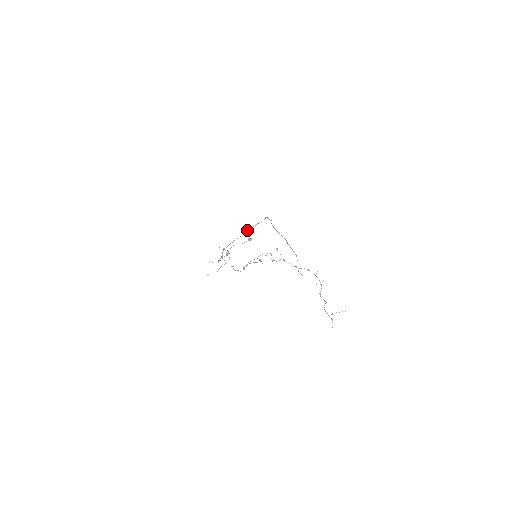
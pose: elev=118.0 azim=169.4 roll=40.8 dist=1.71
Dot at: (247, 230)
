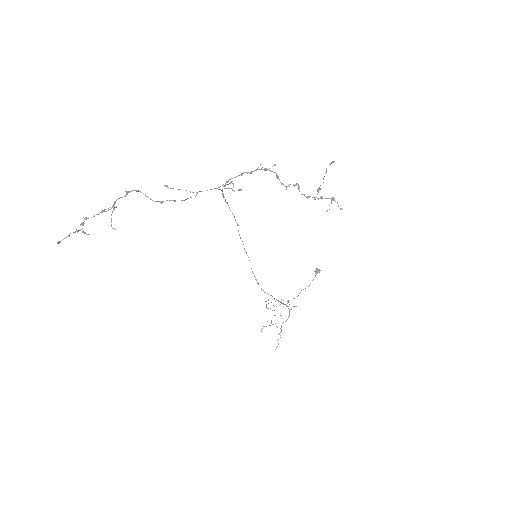
Dot at: occluded
